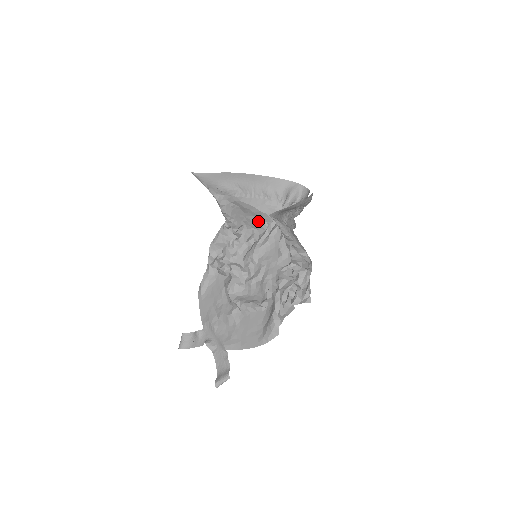
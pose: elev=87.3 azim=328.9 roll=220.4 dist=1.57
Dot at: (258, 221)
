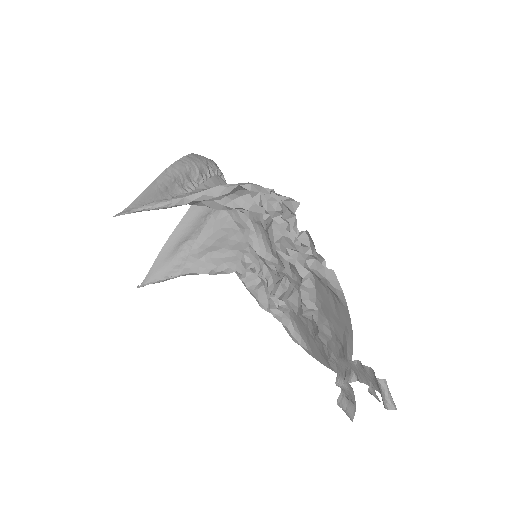
Dot at: (237, 236)
